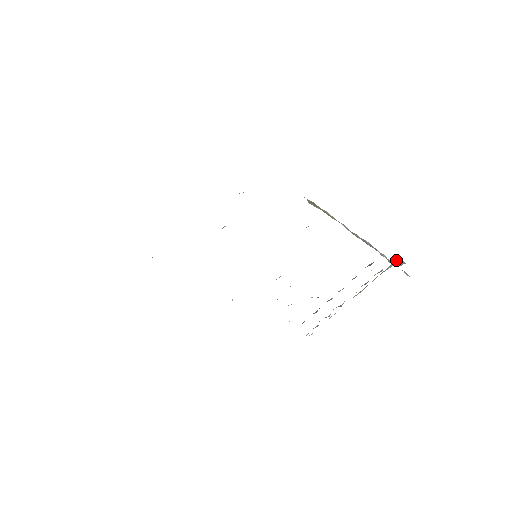
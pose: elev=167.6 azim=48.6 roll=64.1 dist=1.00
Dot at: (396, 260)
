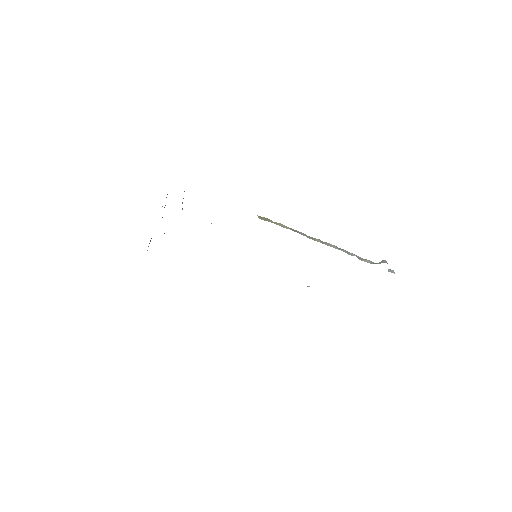
Dot at: (381, 261)
